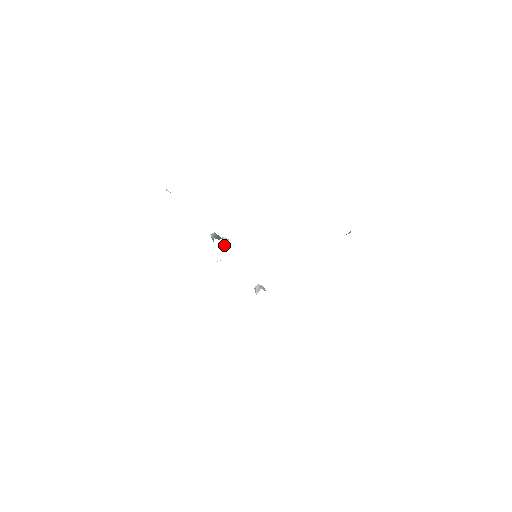
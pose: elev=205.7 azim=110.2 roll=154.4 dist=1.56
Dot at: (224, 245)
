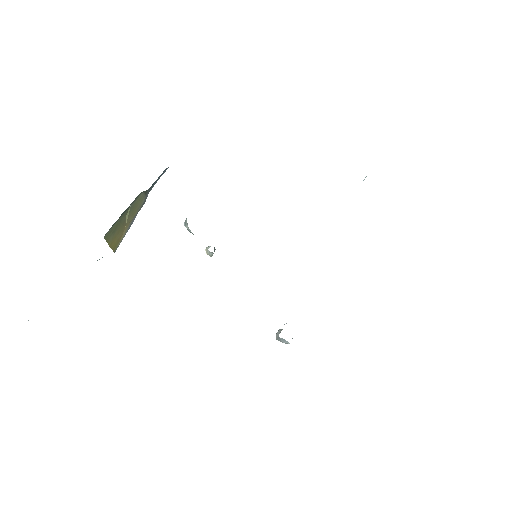
Dot at: (208, 248)
